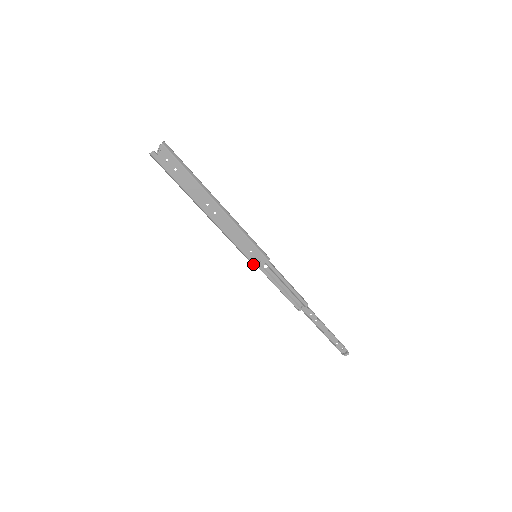
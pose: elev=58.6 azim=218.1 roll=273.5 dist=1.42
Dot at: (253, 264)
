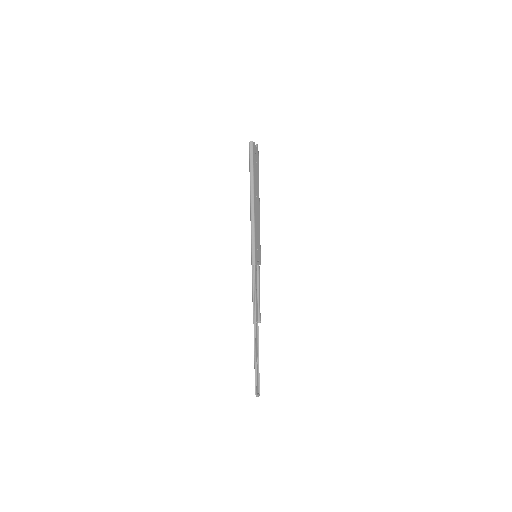
Dot at: (255, 259)
